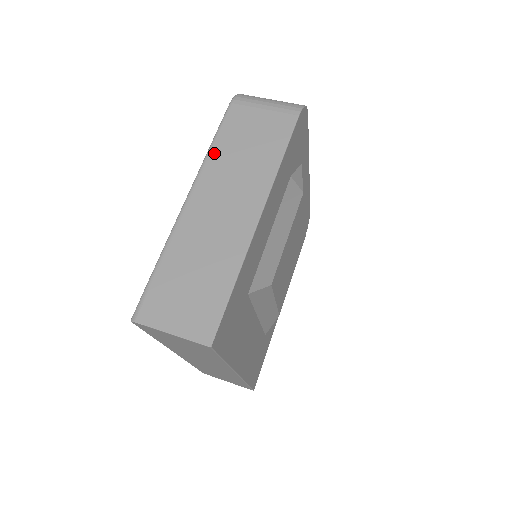
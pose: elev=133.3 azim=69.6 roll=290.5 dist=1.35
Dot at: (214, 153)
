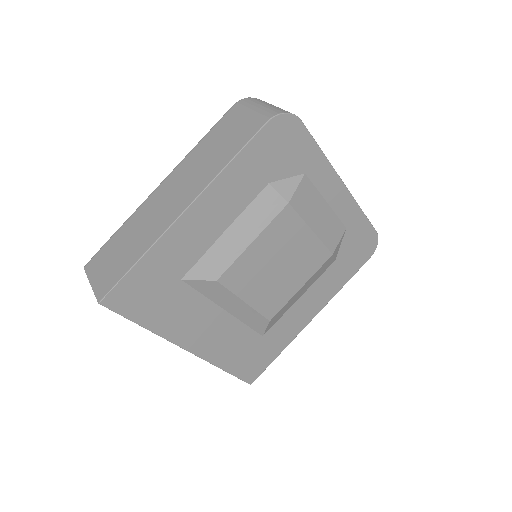
Dot at: (195, 149)
